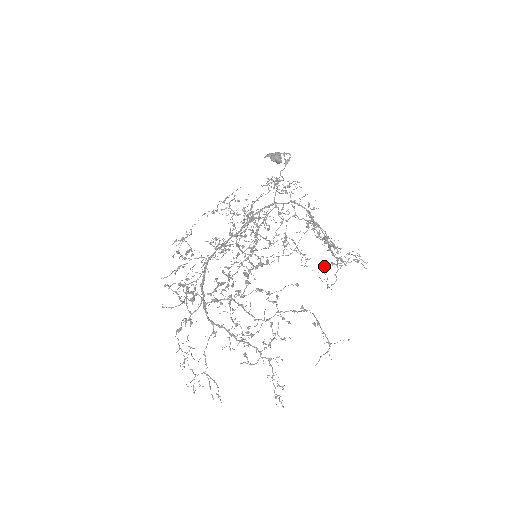
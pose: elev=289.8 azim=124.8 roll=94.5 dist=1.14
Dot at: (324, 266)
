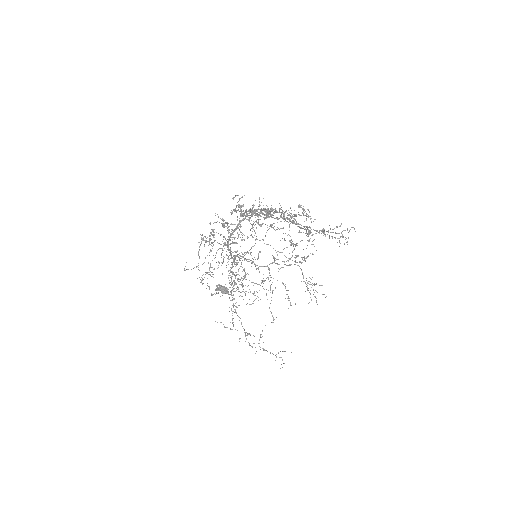
Dot at: occluded
